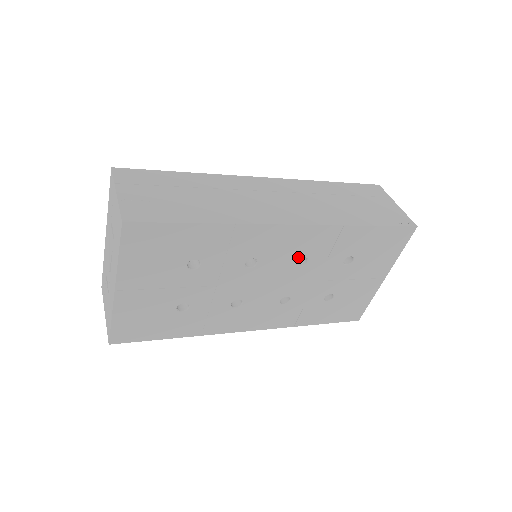
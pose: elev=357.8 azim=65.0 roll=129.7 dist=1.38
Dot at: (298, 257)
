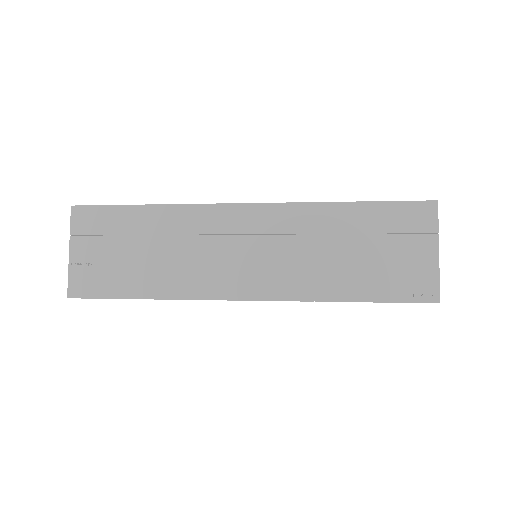
Dot at: occluded
